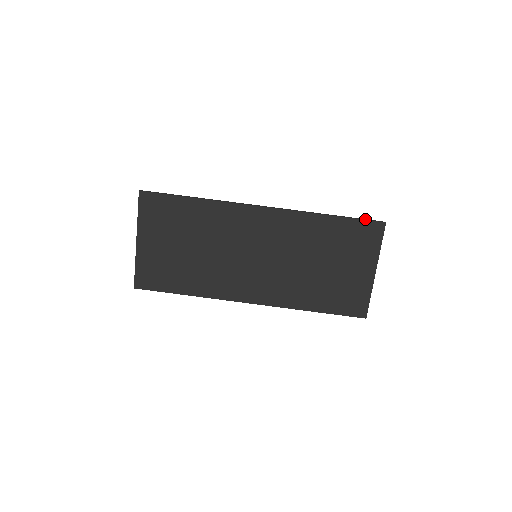
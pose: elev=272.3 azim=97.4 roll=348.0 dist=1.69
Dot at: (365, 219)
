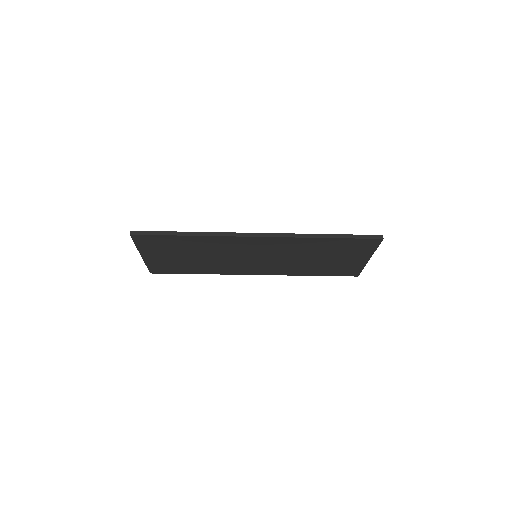
Dot at: (362, 236)
